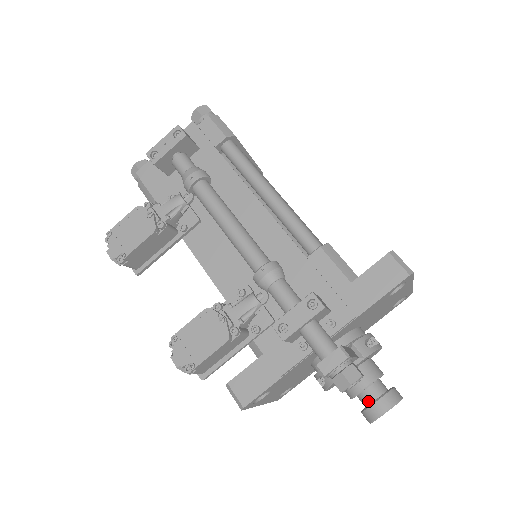
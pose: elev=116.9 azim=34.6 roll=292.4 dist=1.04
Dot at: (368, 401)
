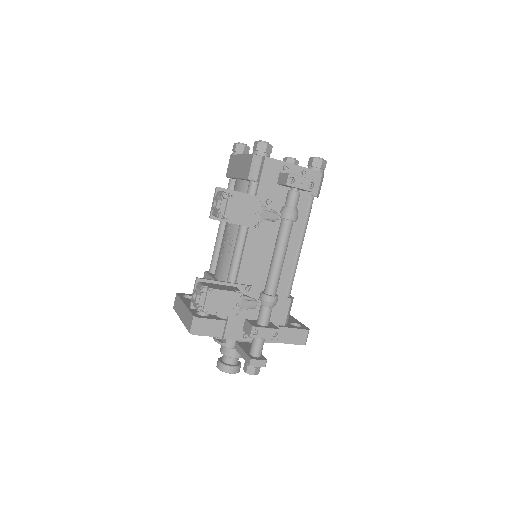
Dot at: (229, 362)
